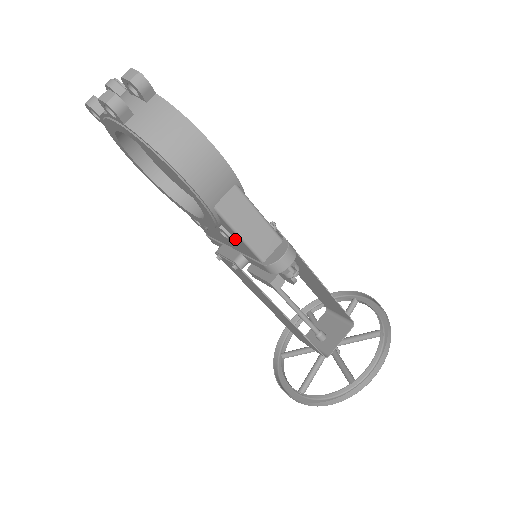
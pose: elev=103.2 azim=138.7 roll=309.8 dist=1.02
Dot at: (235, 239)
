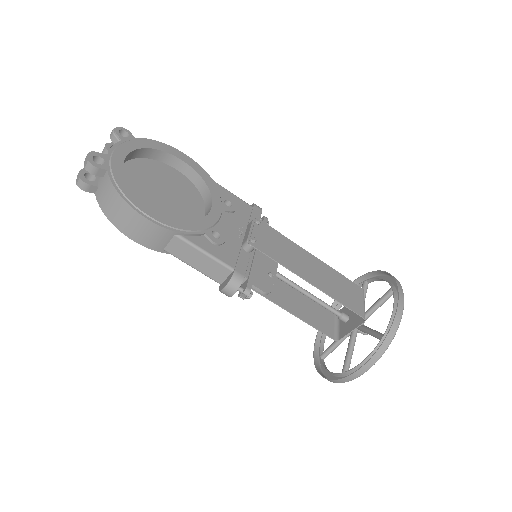
Dot at: occluded
